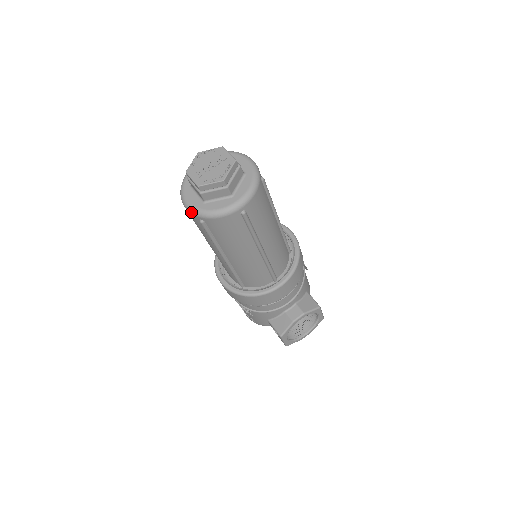
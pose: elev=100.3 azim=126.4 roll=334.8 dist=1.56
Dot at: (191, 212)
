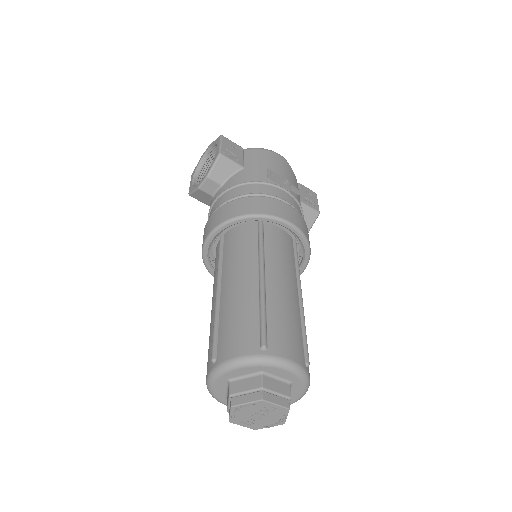
Dot at: occluded
